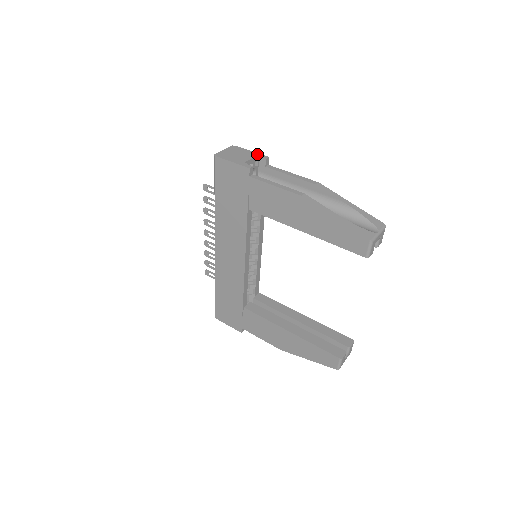
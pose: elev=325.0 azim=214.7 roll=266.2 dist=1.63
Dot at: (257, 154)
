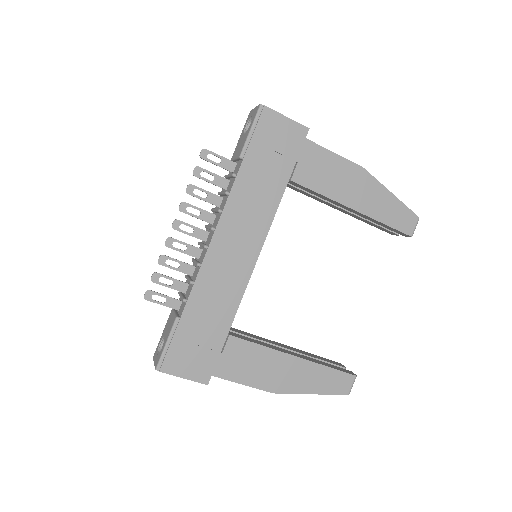
Dot at: occluded
